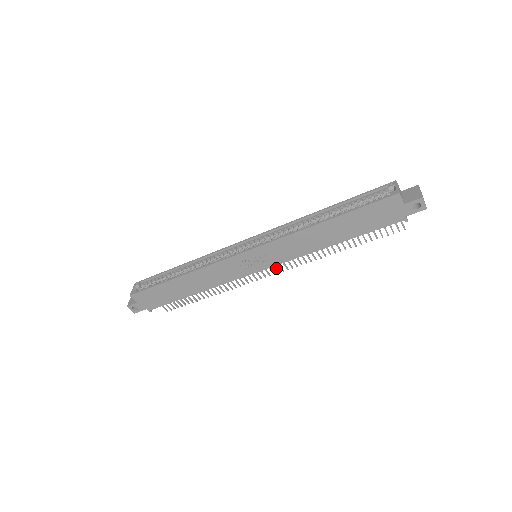
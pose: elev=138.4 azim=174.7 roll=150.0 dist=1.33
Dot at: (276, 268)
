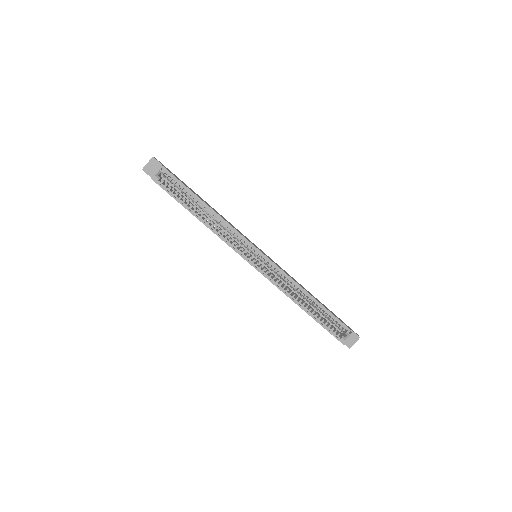
Dot at: occluded
